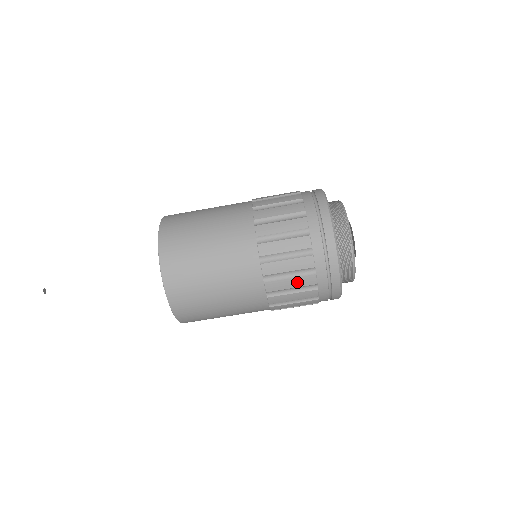
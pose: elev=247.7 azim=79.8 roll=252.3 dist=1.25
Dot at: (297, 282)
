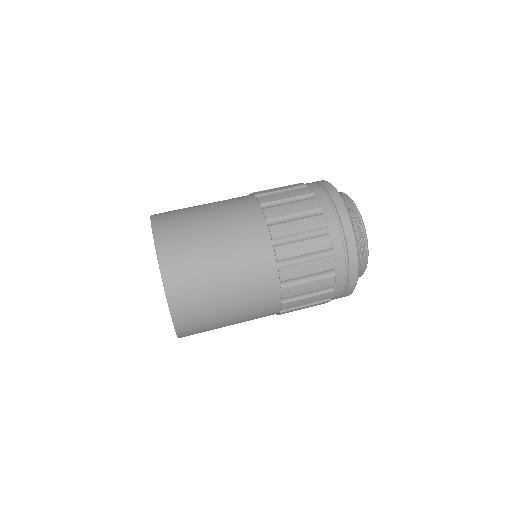
Dot at: (298, 206)
